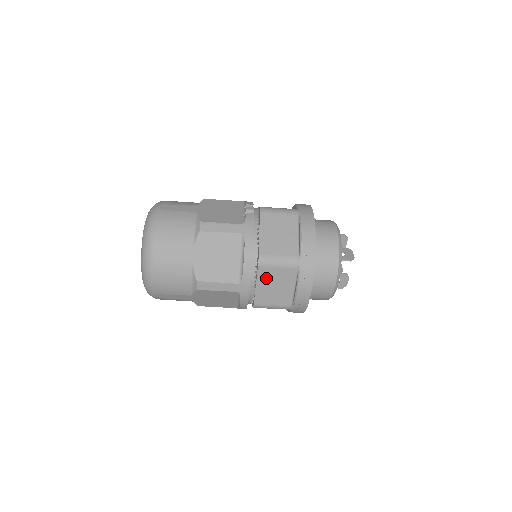
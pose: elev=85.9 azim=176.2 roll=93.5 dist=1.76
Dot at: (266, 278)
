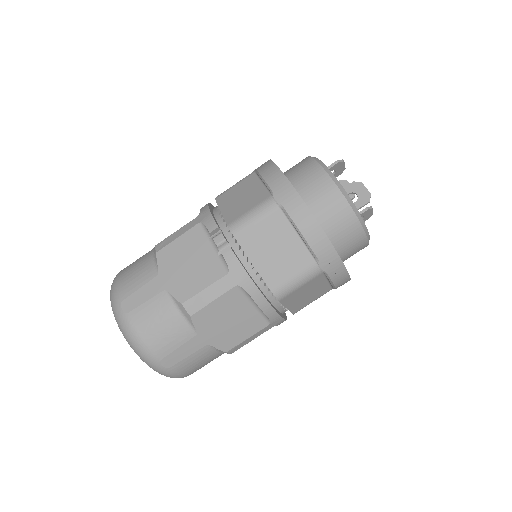
Dot at: (293, 299)
